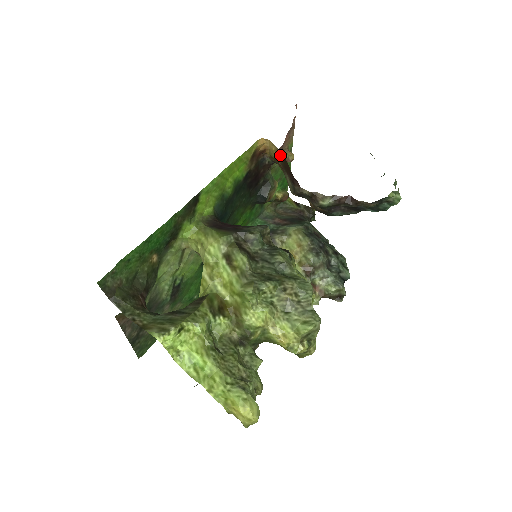
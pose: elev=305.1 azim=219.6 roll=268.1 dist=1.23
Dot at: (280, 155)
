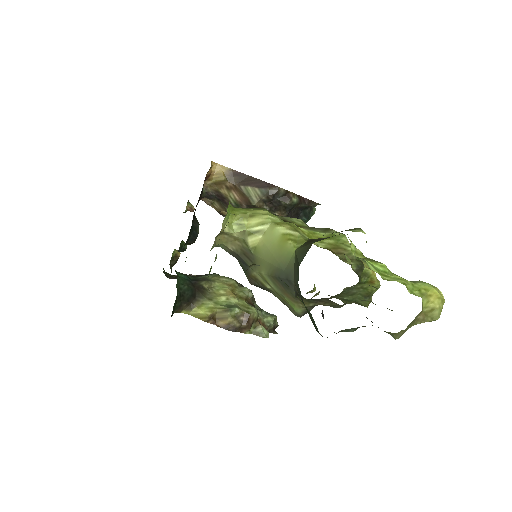
Dot at: (232, 174)
